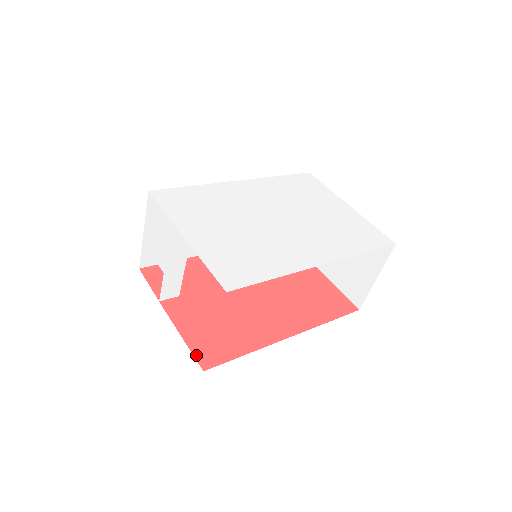
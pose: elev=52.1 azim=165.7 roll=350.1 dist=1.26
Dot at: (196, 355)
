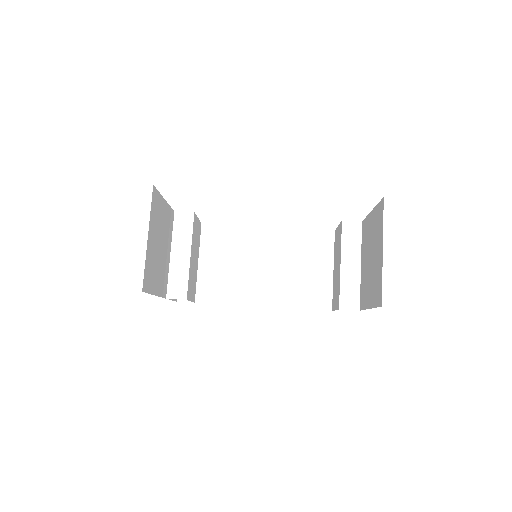
Dot at: occluded
